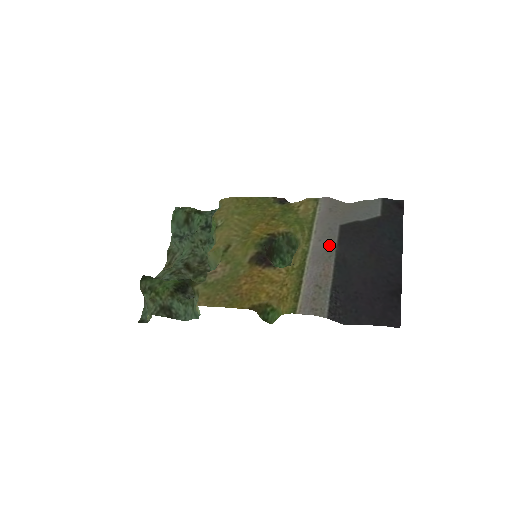
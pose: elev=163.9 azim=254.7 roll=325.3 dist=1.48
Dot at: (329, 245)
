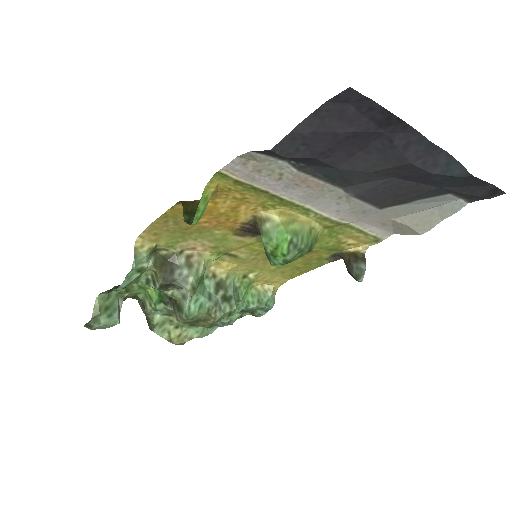
Dot at: (343, 200)
